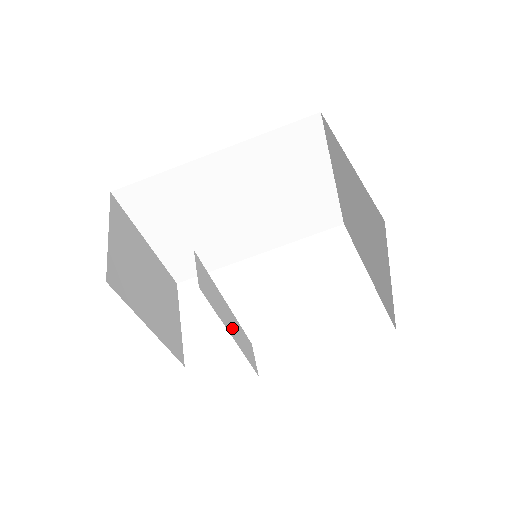
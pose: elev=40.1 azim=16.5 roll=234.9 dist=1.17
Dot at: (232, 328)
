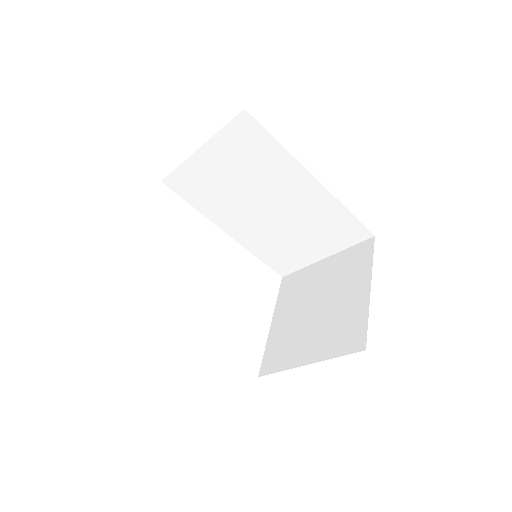
Dot at: occluded
